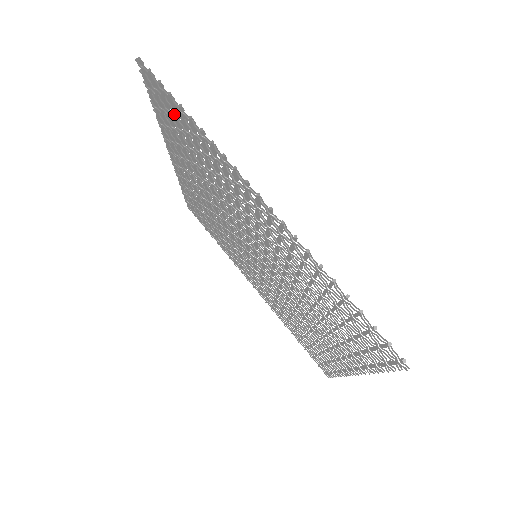
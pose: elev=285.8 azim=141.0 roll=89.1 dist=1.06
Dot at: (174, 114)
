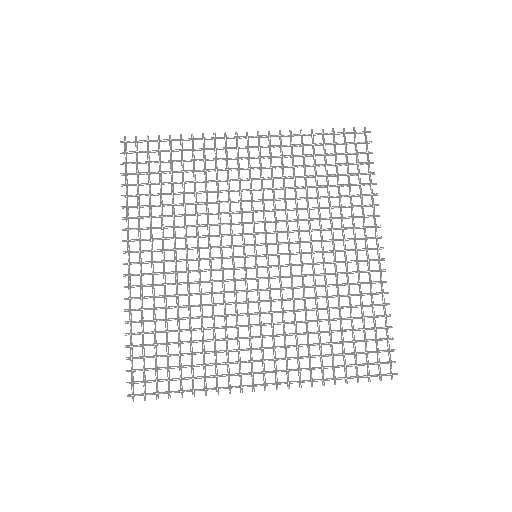
Dot at: (160, 155)
